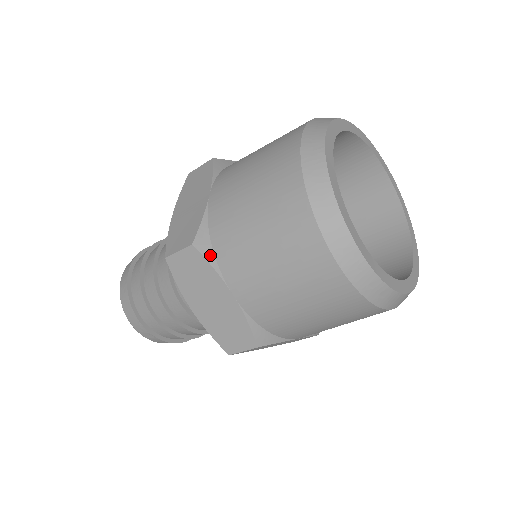
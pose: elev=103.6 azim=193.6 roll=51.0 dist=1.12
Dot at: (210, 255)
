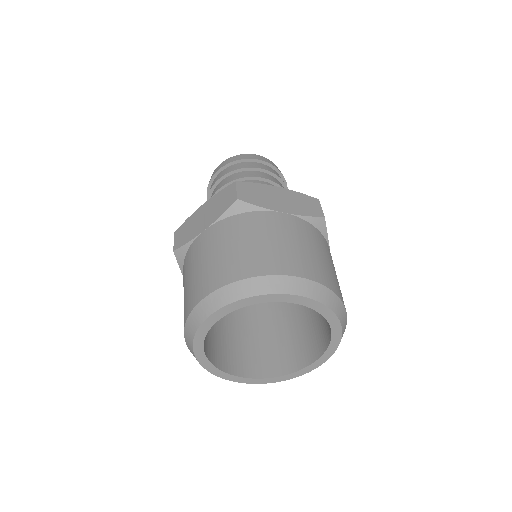
Dot at: (181, 263)
